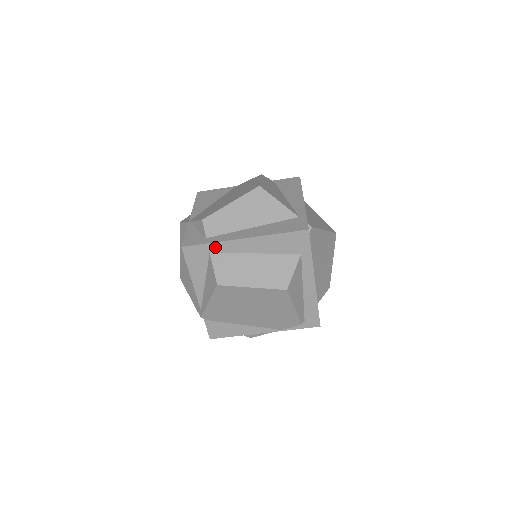
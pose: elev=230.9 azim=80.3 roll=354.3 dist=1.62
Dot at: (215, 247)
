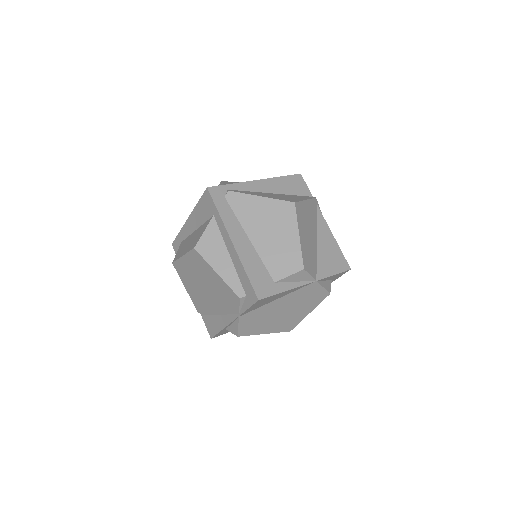
Dot at: (181, 235)
